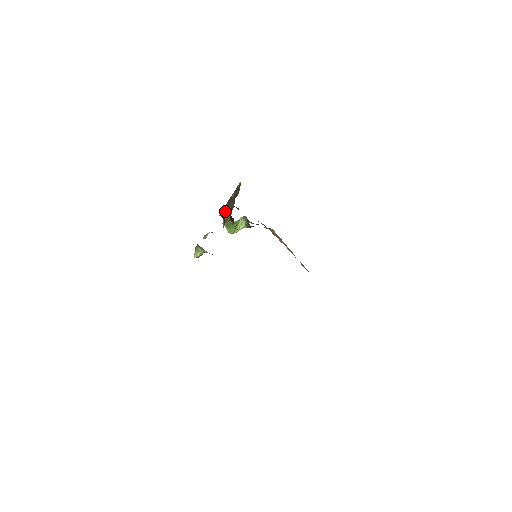
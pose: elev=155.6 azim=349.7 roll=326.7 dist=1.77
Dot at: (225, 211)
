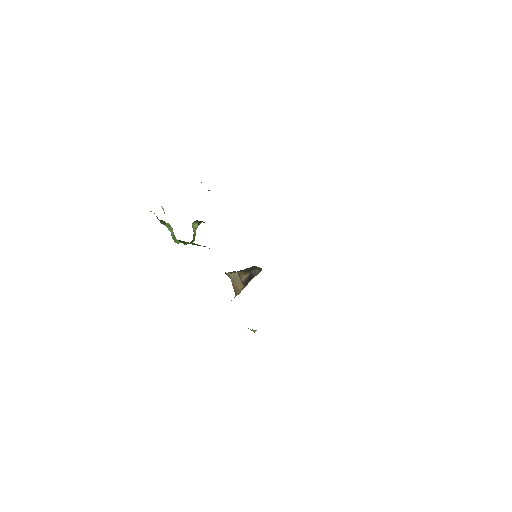
Dot at: occluded
